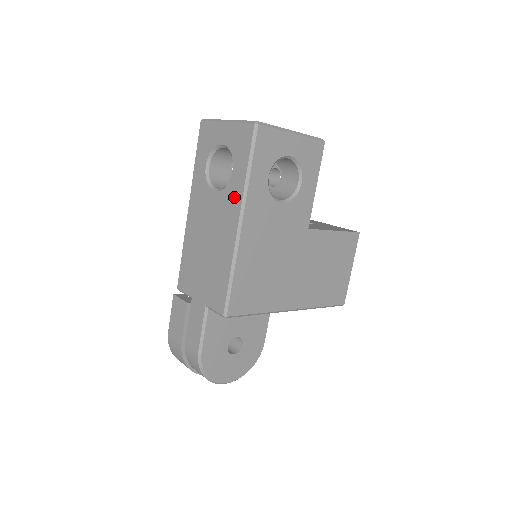
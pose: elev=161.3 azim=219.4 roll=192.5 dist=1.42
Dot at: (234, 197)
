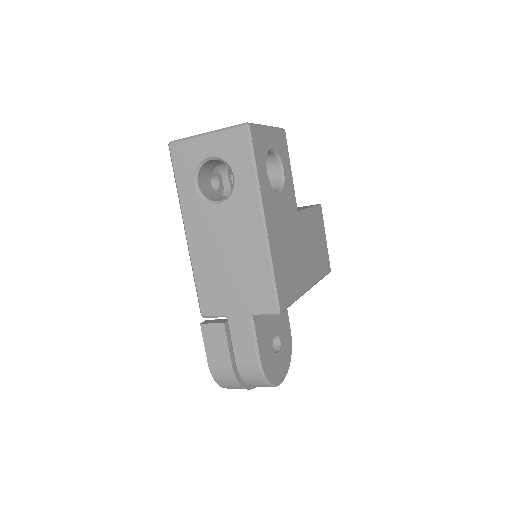
Dot at: (247, 200)
